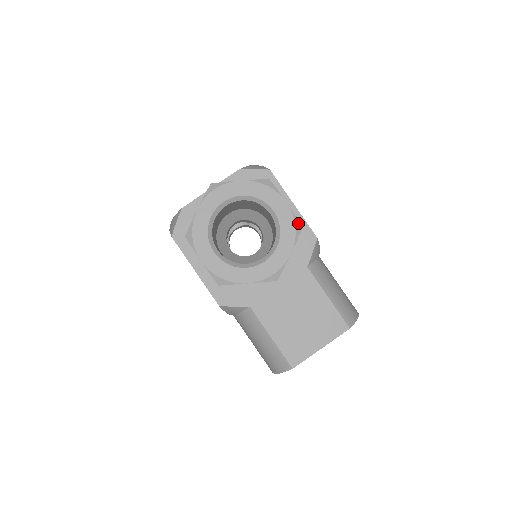
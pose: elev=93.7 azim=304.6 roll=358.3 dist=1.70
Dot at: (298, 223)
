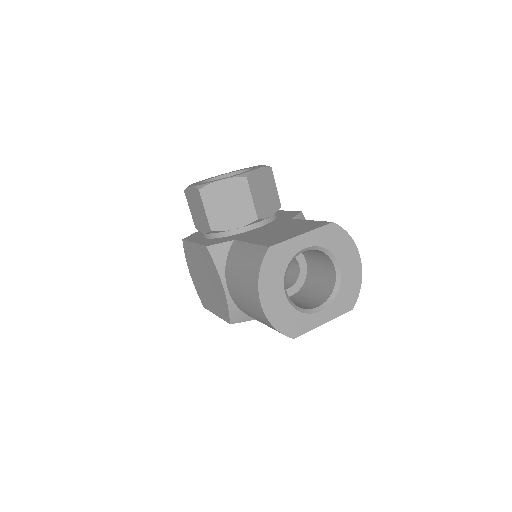
Dot at: occluded
